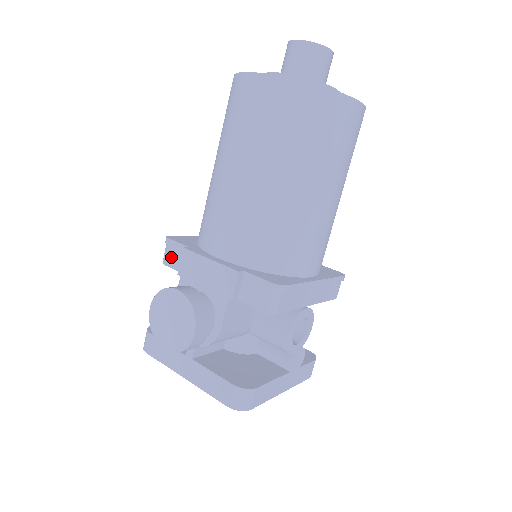
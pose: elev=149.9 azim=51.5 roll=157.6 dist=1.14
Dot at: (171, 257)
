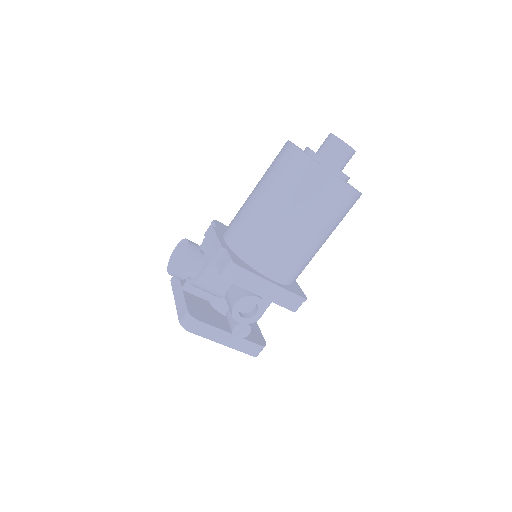
Dot at: (208, 231)
